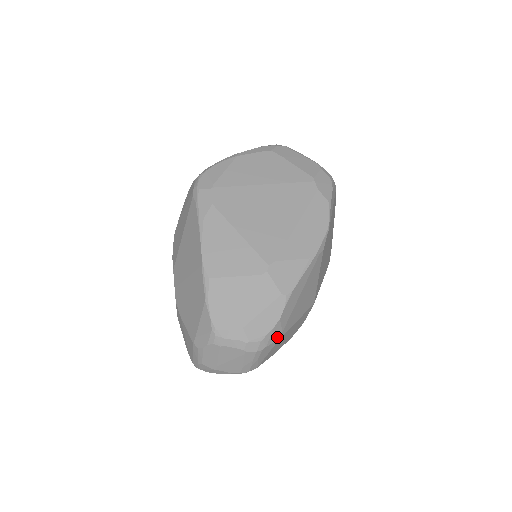
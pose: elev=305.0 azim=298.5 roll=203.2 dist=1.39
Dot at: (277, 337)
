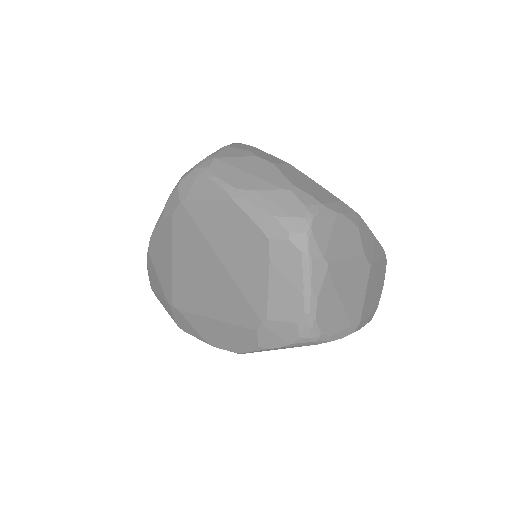
Dot at: occluded
